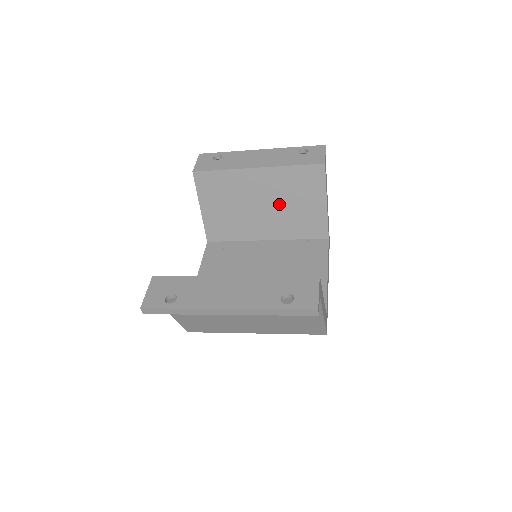
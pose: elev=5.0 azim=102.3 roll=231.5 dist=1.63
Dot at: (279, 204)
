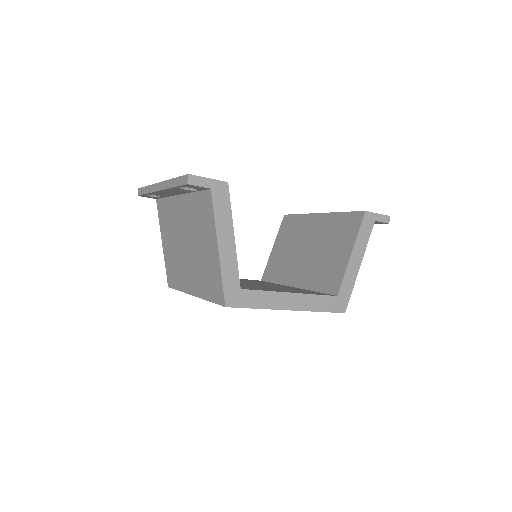
Dot at: (319, 250)
